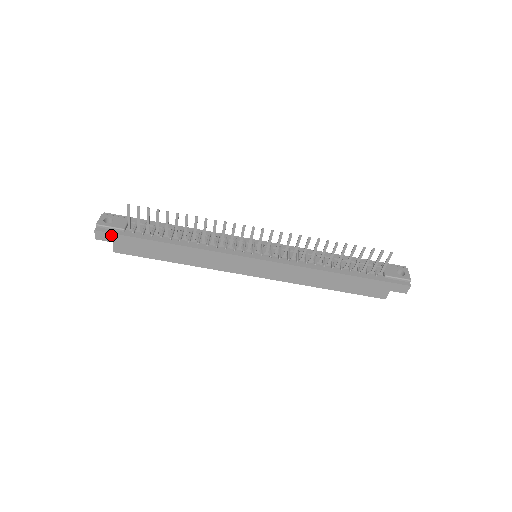
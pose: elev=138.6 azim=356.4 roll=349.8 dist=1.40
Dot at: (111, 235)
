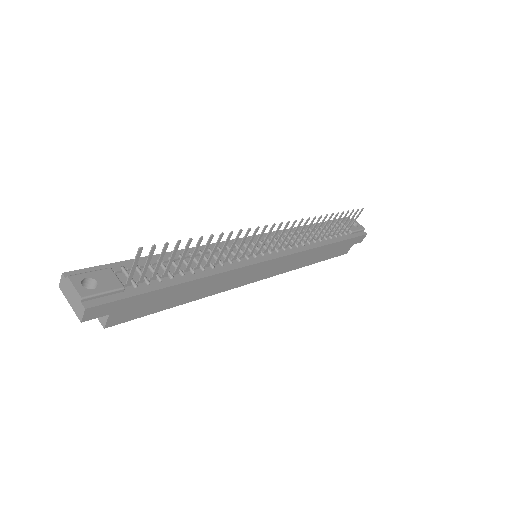
Dot at: (110, 305)
